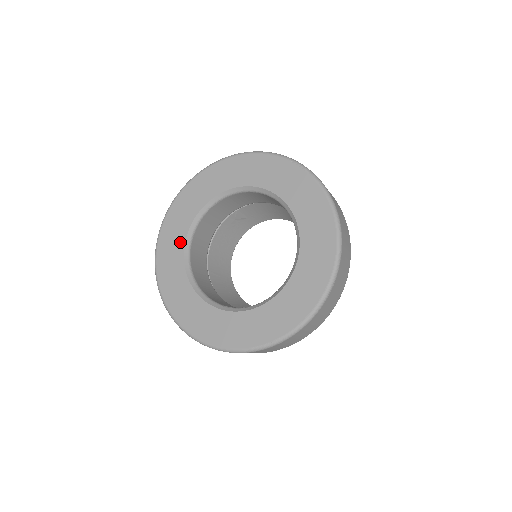
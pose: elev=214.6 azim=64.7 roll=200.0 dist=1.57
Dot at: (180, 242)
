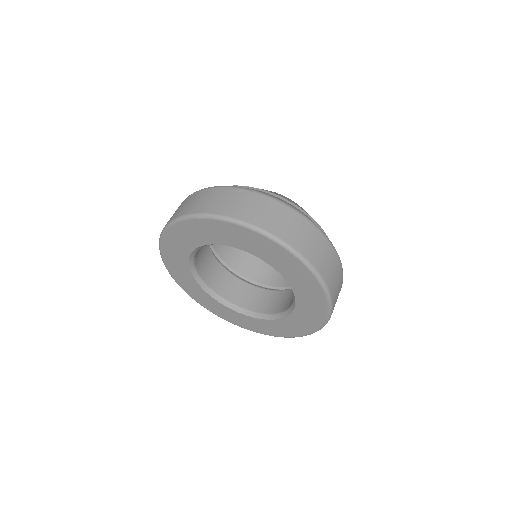
Dot at: (212, 301)
